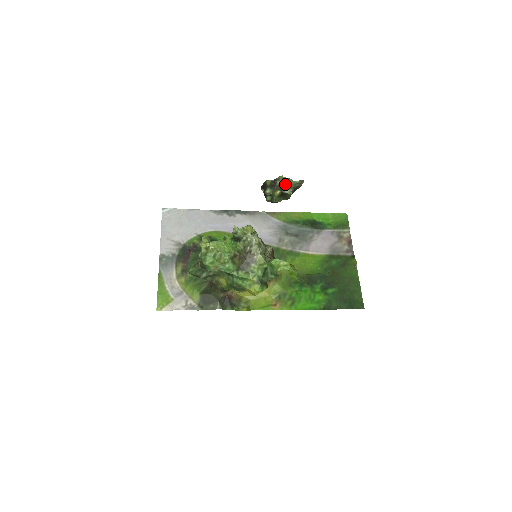
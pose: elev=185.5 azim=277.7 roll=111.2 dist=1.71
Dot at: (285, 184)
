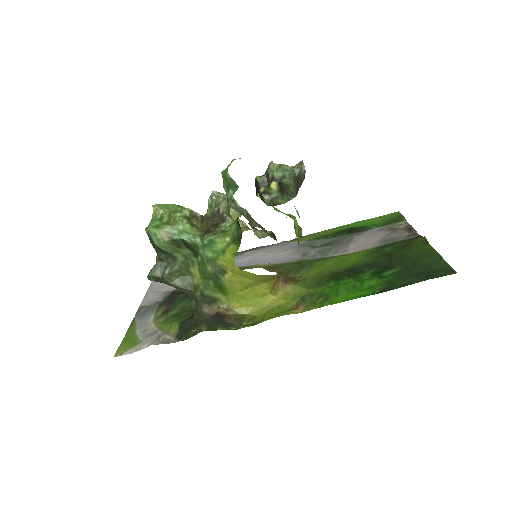
Dot at: (280, 172)
